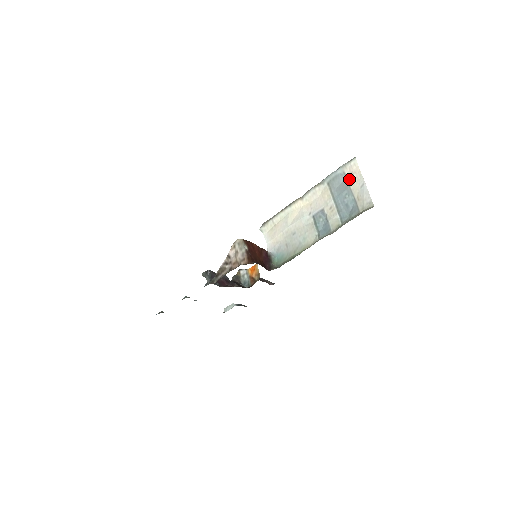
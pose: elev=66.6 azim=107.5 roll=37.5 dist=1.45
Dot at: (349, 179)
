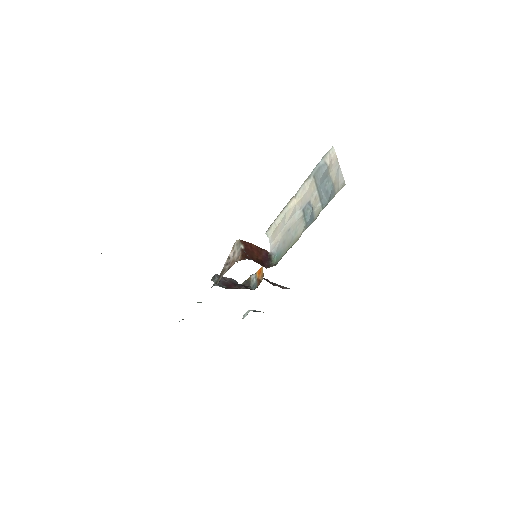
Dot at: (329, 167)
